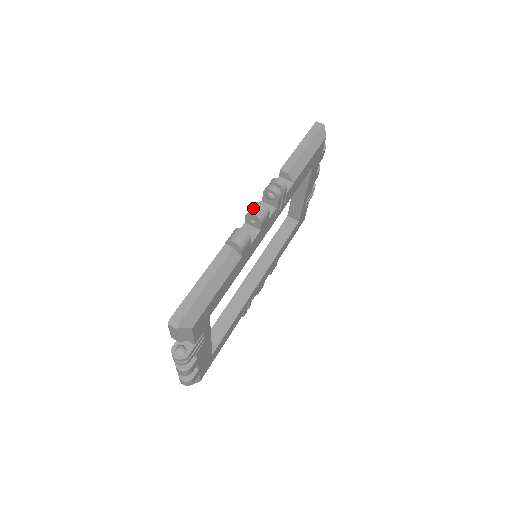
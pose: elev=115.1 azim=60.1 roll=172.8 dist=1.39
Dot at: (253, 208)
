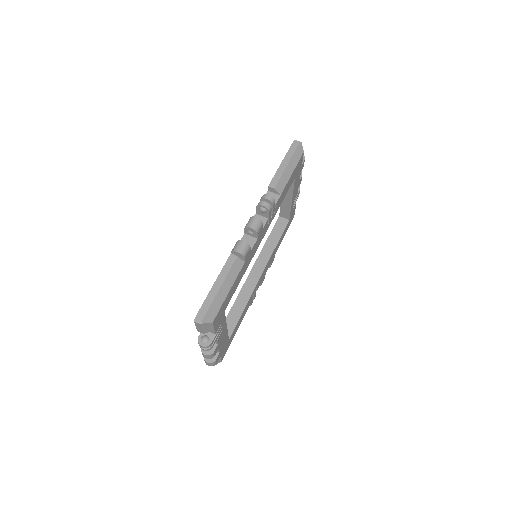
Dot at: (250, 222)
